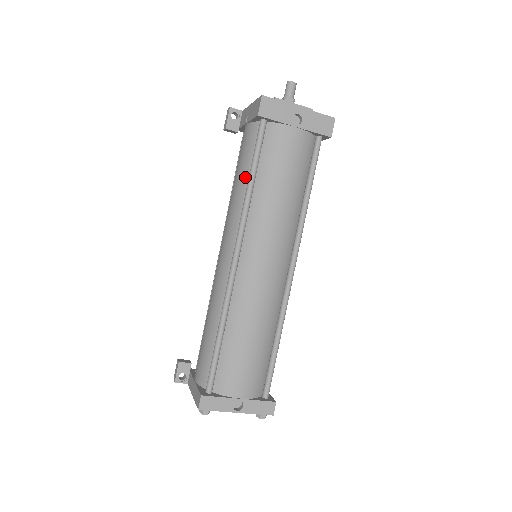
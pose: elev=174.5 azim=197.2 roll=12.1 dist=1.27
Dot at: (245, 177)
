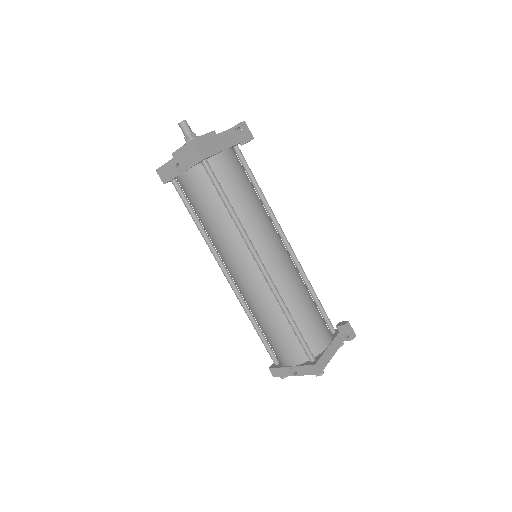
Dot at: occluded
